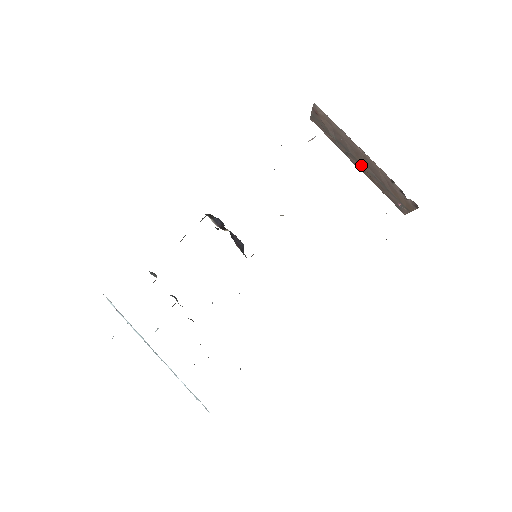
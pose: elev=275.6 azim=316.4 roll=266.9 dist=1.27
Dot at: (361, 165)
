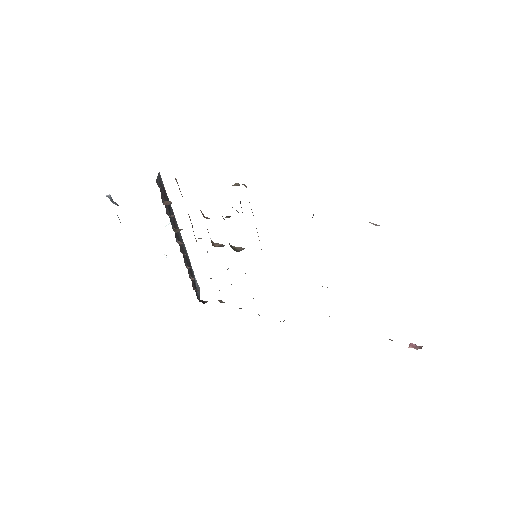
Dot at: occluded
